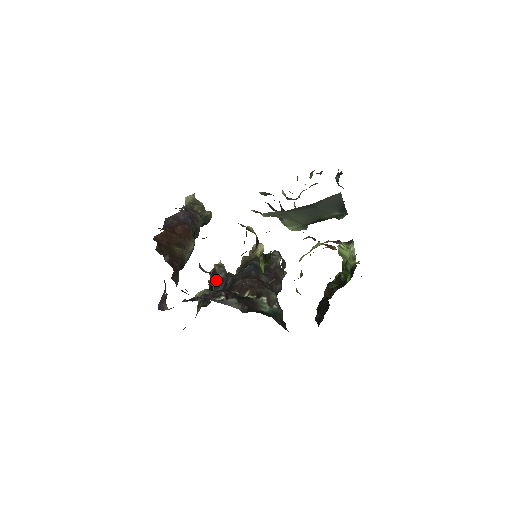
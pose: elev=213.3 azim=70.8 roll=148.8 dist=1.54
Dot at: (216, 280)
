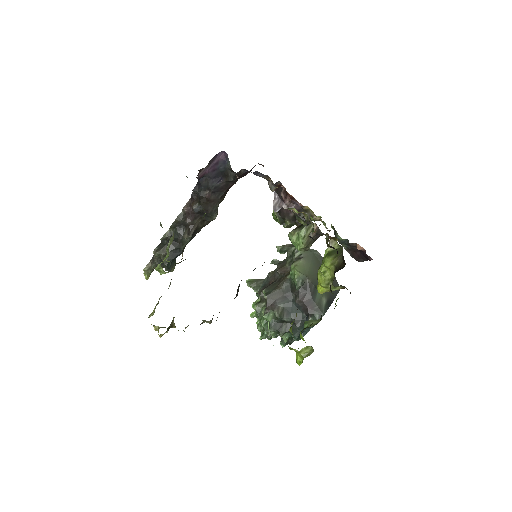
Dot at: occluded
